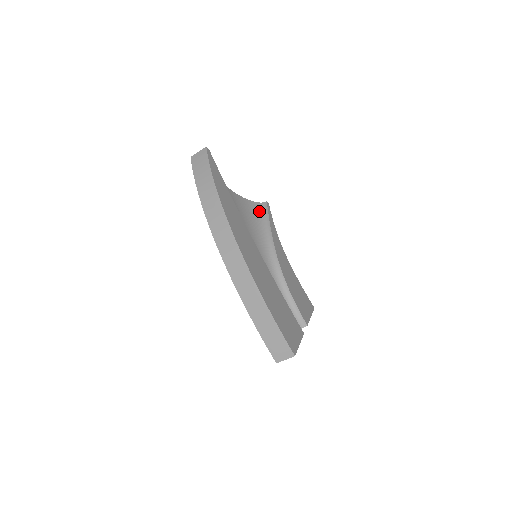
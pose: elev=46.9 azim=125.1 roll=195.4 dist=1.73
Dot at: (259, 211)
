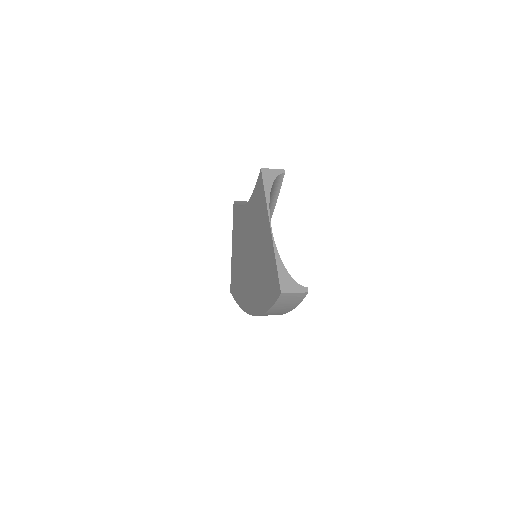
Dot at: (273, 192)
